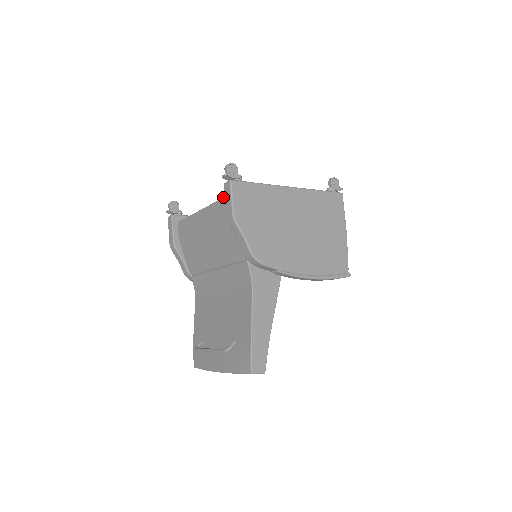
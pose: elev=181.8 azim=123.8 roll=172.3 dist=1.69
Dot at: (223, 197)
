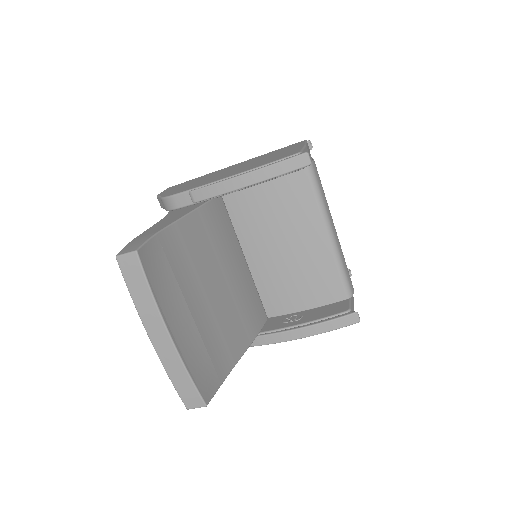
Dot at: occluded
